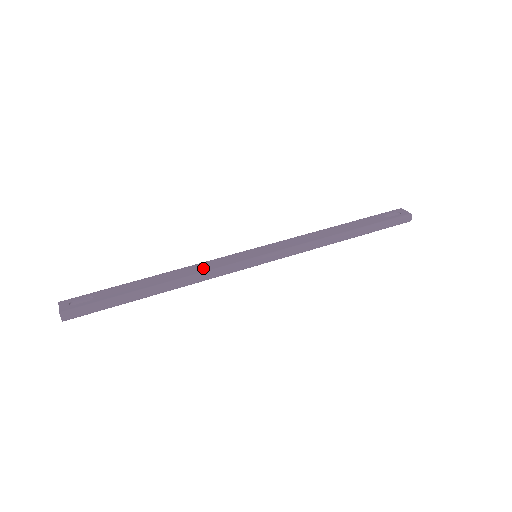
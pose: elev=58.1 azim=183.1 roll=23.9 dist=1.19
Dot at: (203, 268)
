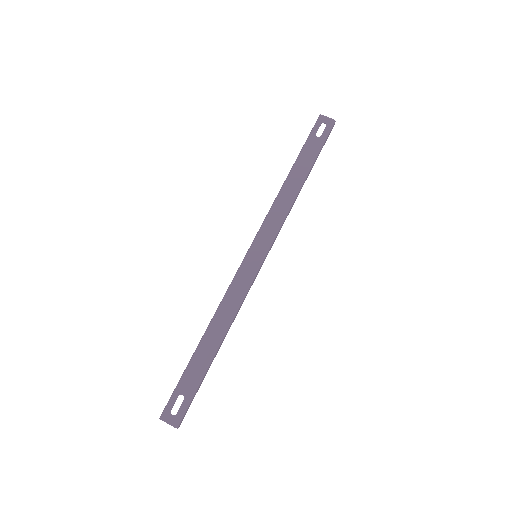
Dot at: (233, 303)
